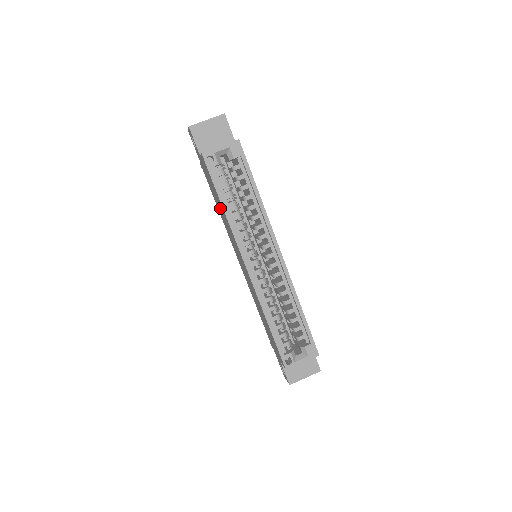
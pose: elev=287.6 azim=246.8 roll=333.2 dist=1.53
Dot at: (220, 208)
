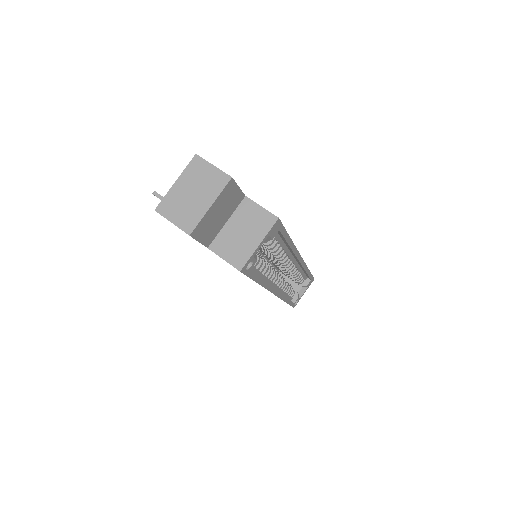
Dot at: occluded
